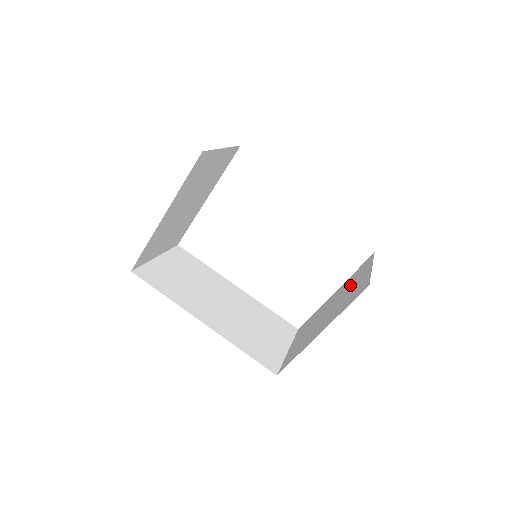
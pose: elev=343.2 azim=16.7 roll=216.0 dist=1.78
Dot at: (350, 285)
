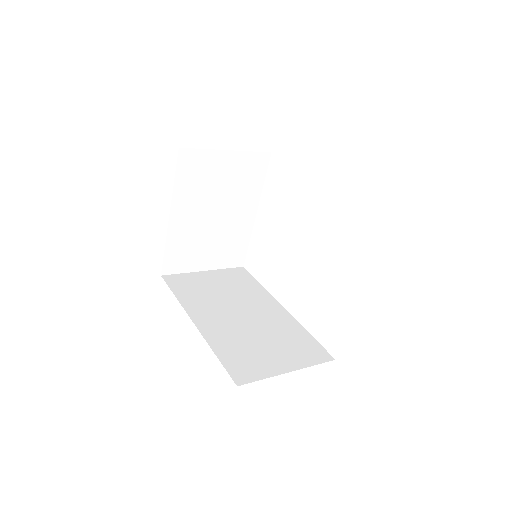
Dot at: occluded
